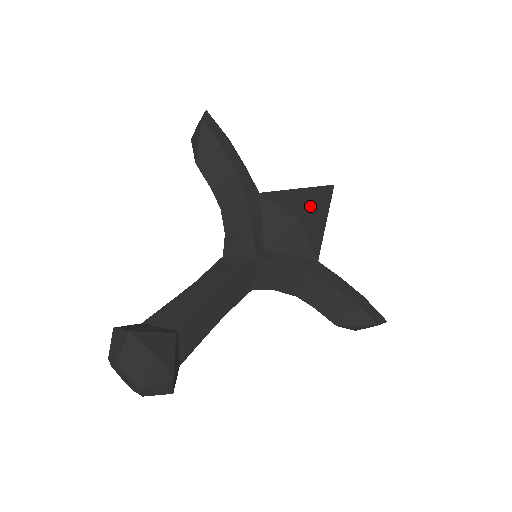
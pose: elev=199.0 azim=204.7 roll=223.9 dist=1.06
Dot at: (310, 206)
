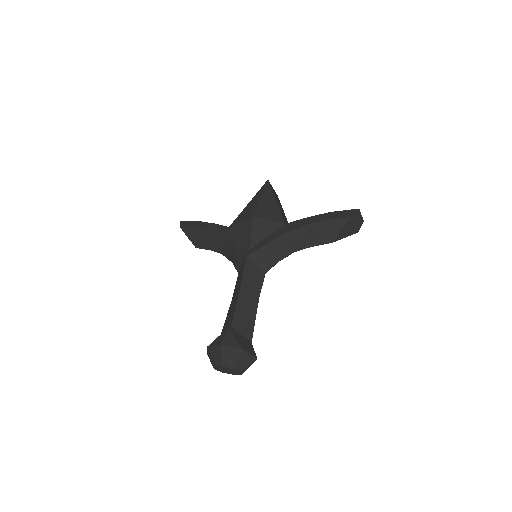
Dot at: (257, 204)
